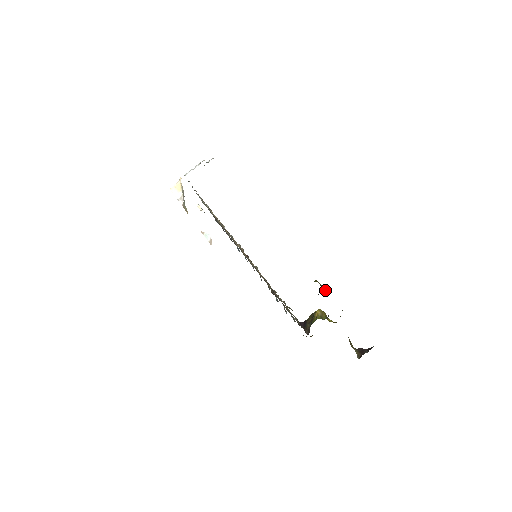
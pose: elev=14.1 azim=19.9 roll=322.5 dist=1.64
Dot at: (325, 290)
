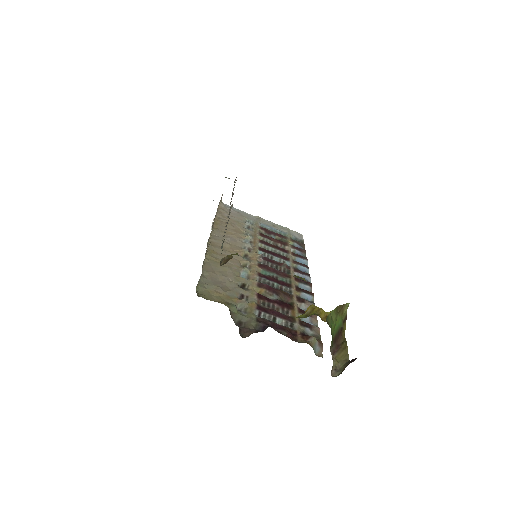
Dot at: (227, 261)
